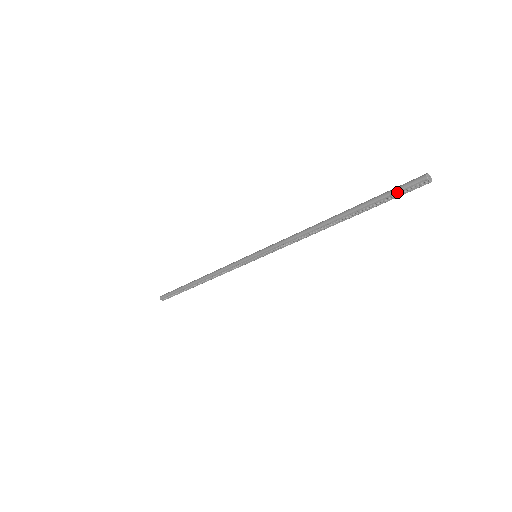
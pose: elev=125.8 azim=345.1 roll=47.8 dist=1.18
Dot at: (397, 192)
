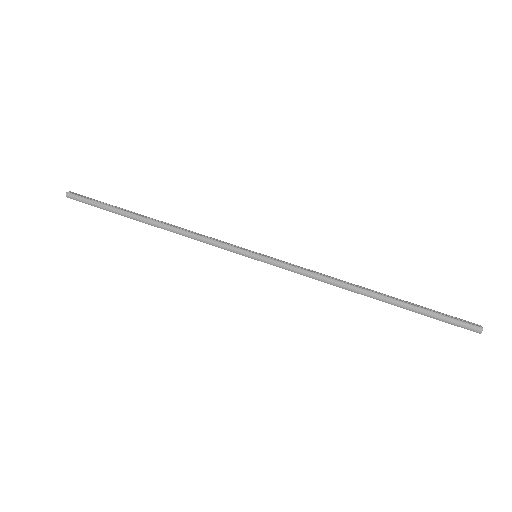
Dot at: (449, 323)
